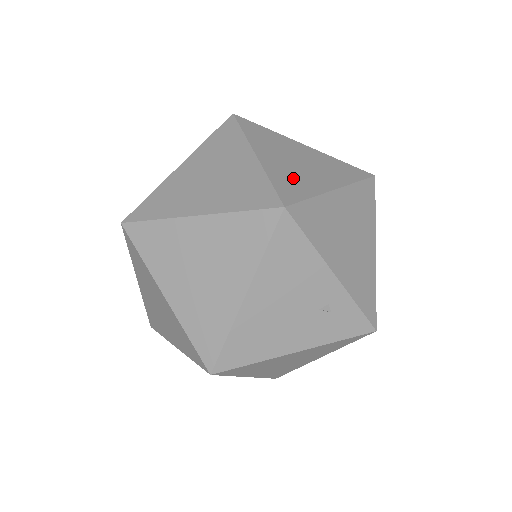
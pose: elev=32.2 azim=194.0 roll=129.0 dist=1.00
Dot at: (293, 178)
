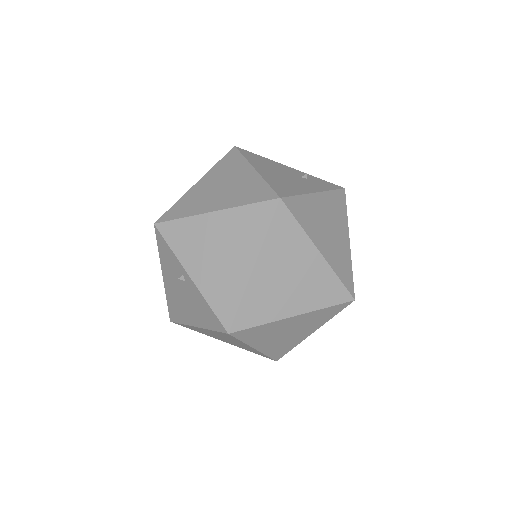
Dot at: occluded
